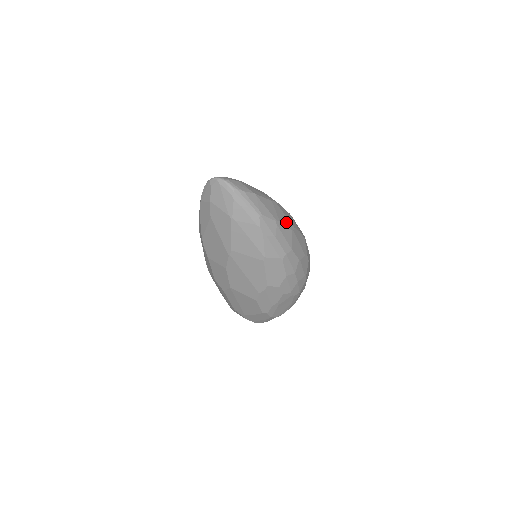
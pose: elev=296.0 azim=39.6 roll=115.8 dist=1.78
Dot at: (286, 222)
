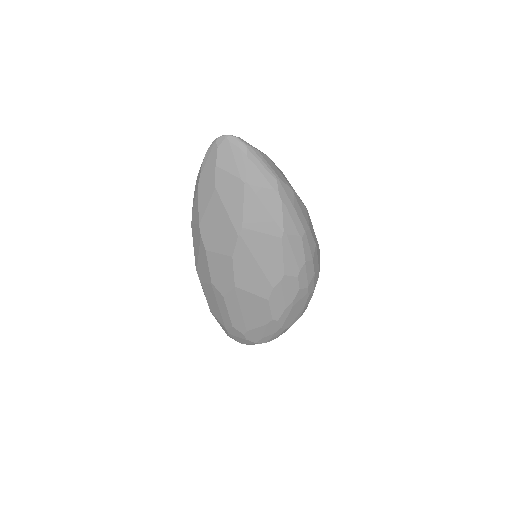
Dot at: occluded
